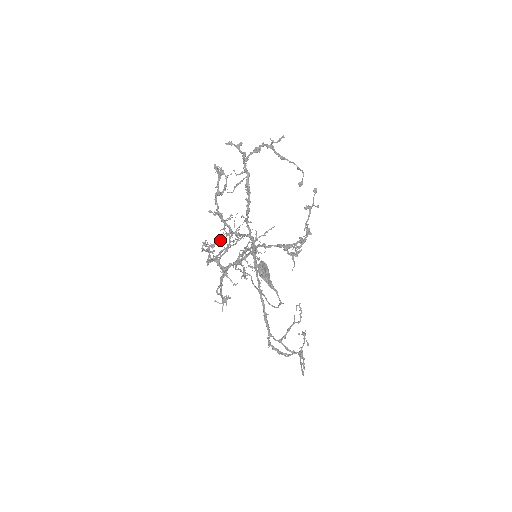
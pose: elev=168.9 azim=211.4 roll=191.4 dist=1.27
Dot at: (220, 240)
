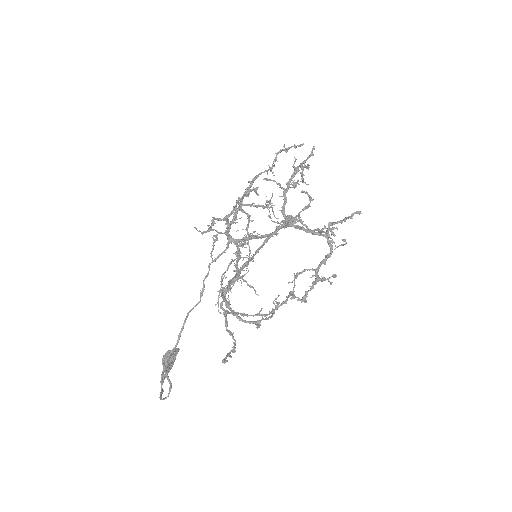
Dot at: occluded
